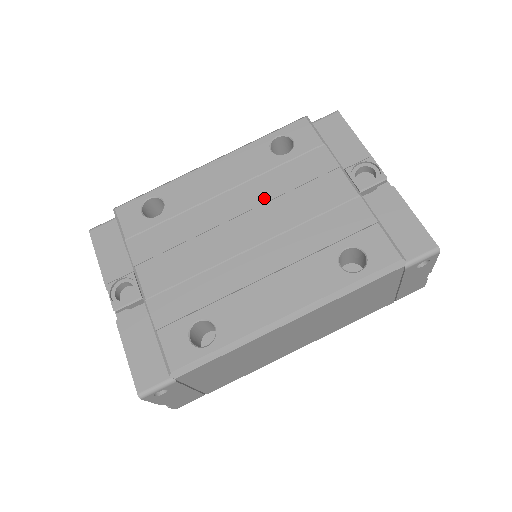
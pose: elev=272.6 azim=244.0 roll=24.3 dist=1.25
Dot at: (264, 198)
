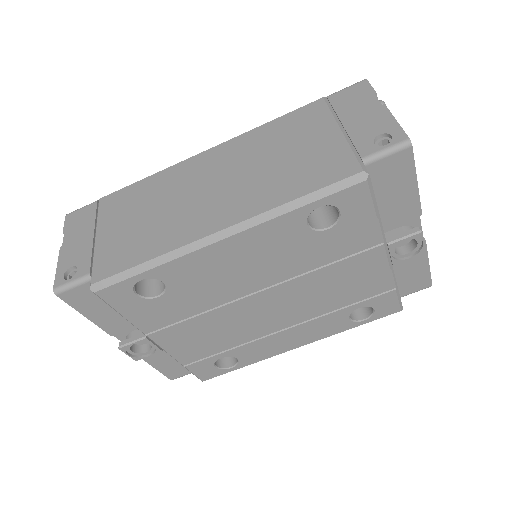
Dot at: (291, 274)
